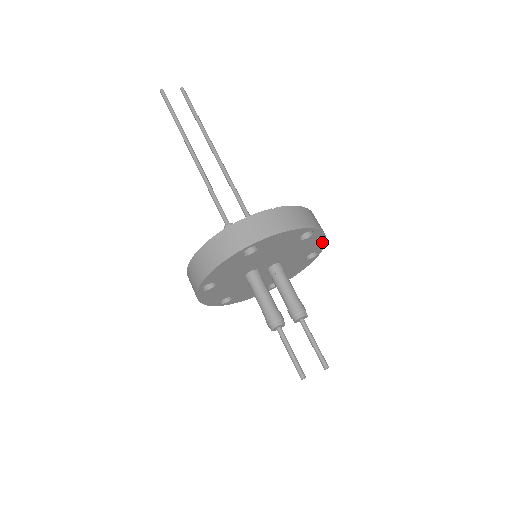
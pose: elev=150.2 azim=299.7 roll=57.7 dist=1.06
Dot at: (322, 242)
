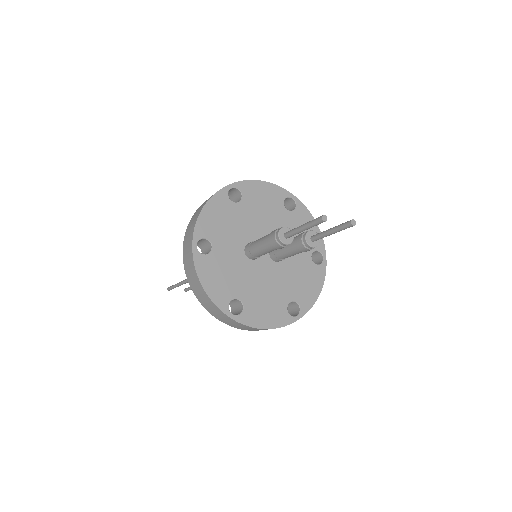
Dot at: occluded
